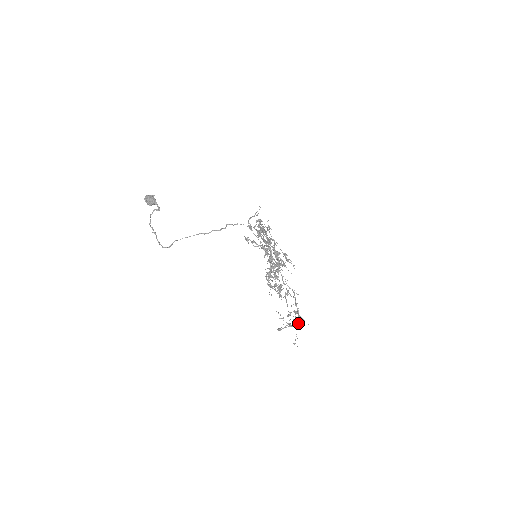
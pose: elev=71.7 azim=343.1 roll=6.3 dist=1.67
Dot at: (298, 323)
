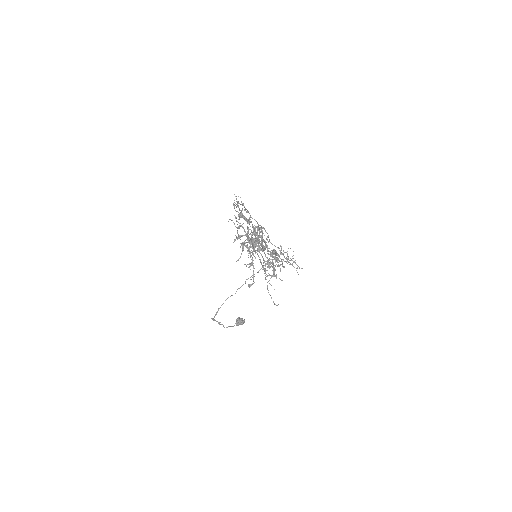
Dot at: (274, 271)
